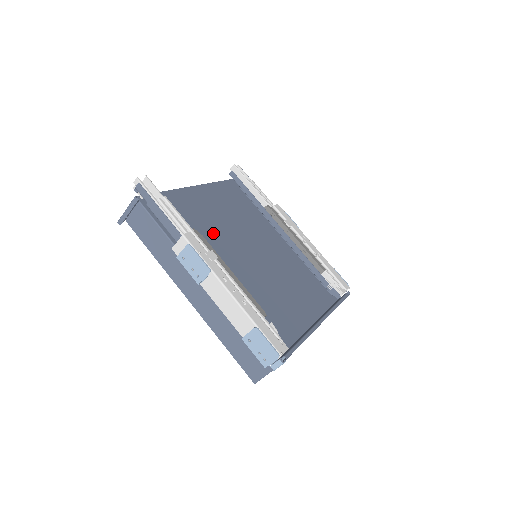
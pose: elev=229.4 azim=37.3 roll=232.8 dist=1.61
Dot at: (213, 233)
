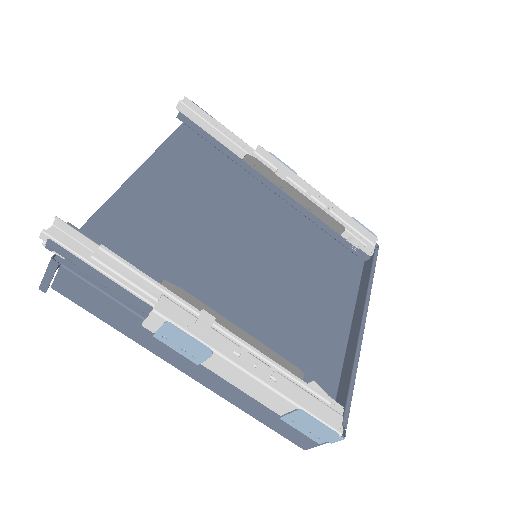
Dot at: (189, 252)
